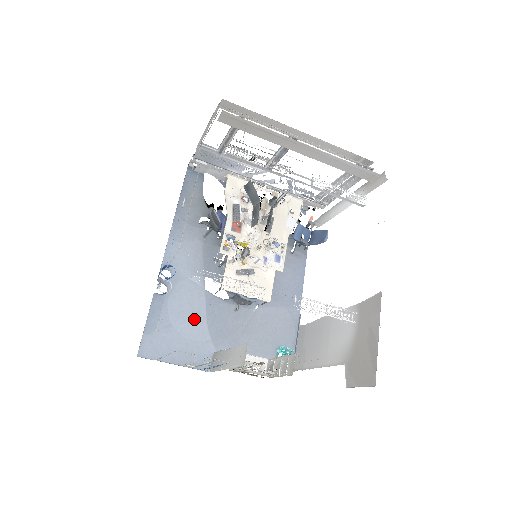
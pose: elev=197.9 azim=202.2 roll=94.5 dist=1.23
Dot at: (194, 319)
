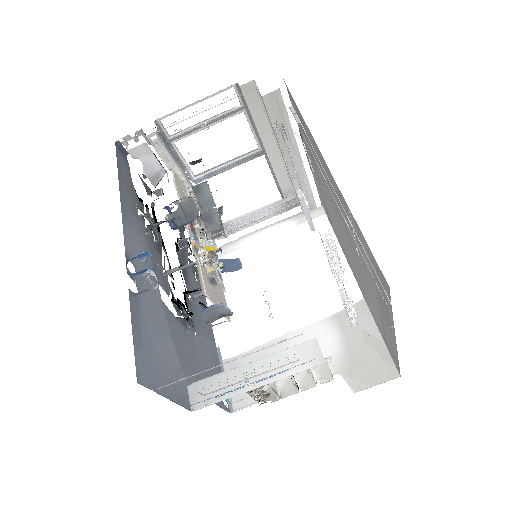
Dot at: (164, 336)
